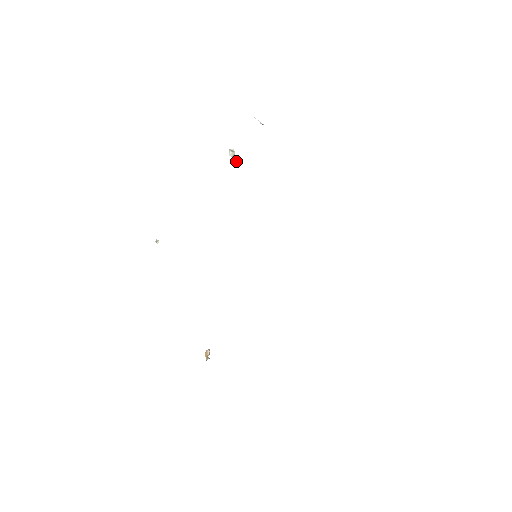
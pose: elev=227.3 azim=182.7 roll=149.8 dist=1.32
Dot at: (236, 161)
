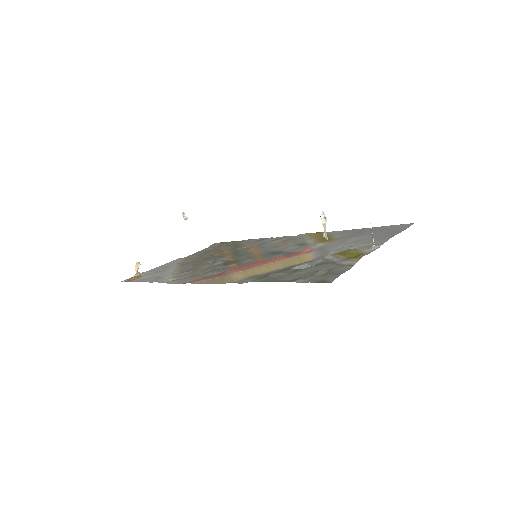
Dot at: (324, 233)
